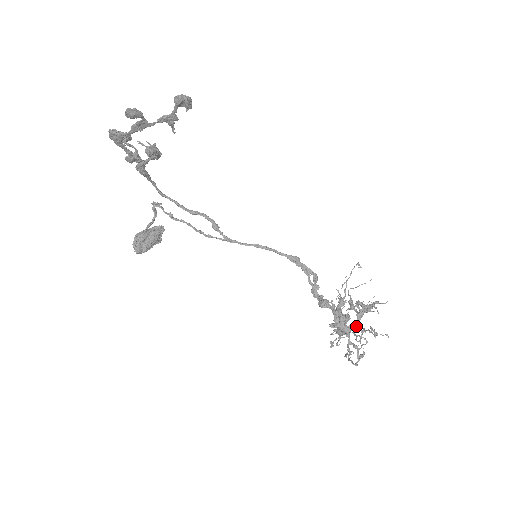
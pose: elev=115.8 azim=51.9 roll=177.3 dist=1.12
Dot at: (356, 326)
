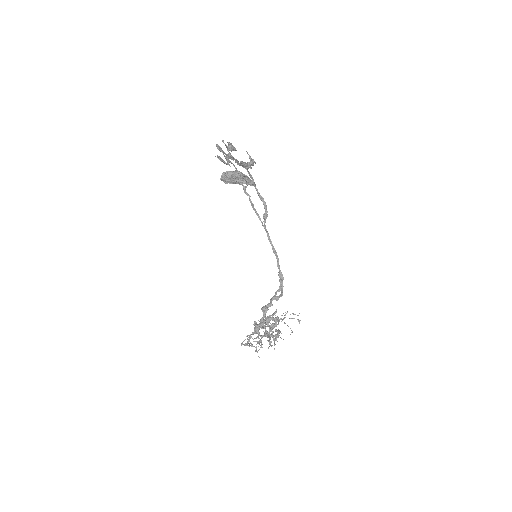
Dot at: (261, 336)
